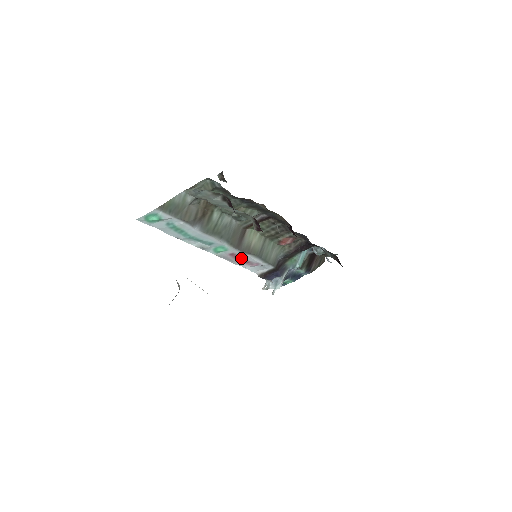
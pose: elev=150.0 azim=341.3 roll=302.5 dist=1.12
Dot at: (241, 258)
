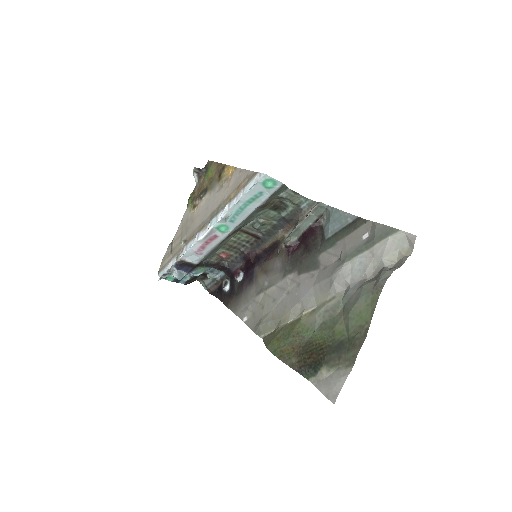
Dot at: (210, 242)
